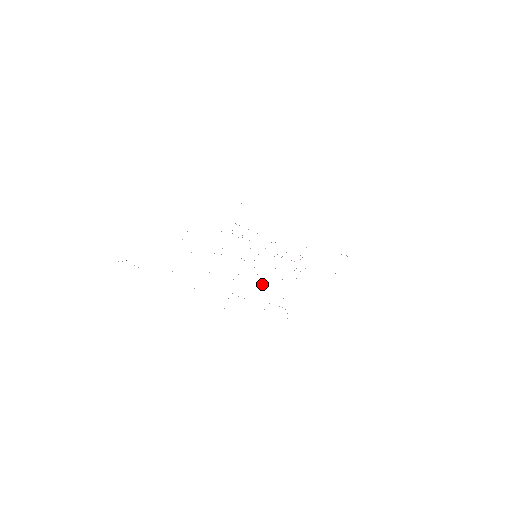
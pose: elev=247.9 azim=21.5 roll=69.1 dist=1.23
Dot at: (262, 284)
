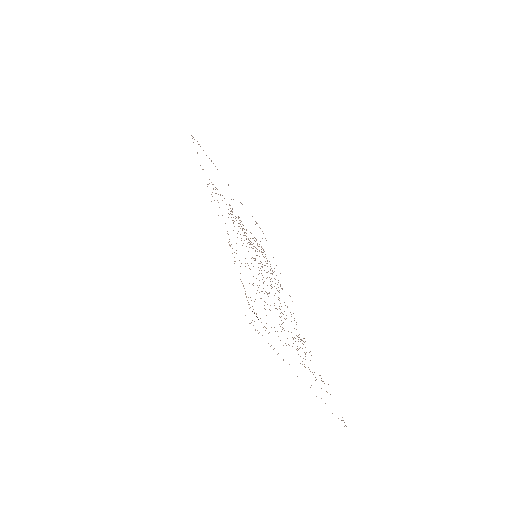
Dot at: occluded
